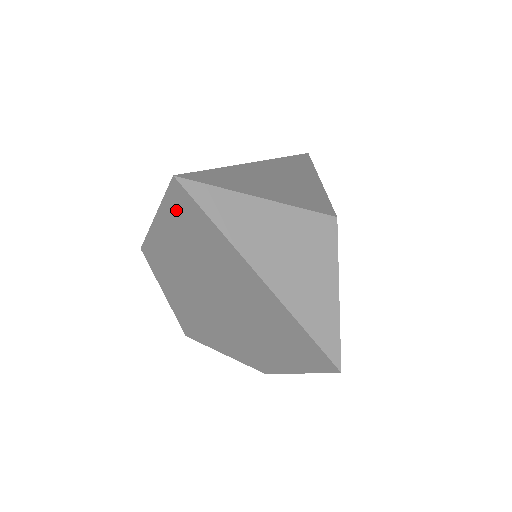
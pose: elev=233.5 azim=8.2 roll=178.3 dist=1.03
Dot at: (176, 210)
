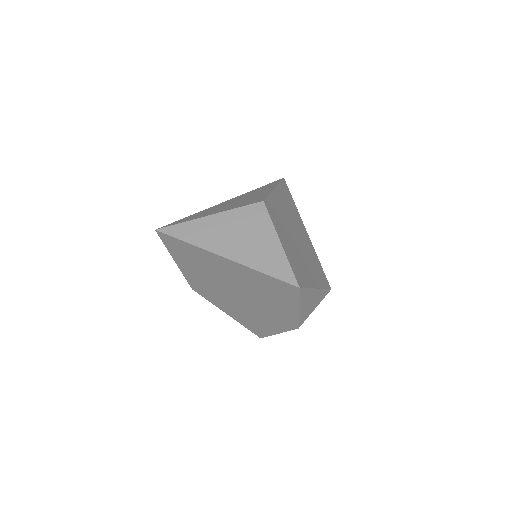
Dot at: (173, 249)
